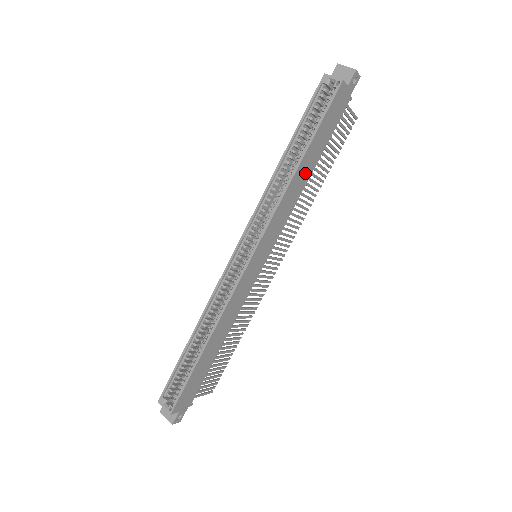
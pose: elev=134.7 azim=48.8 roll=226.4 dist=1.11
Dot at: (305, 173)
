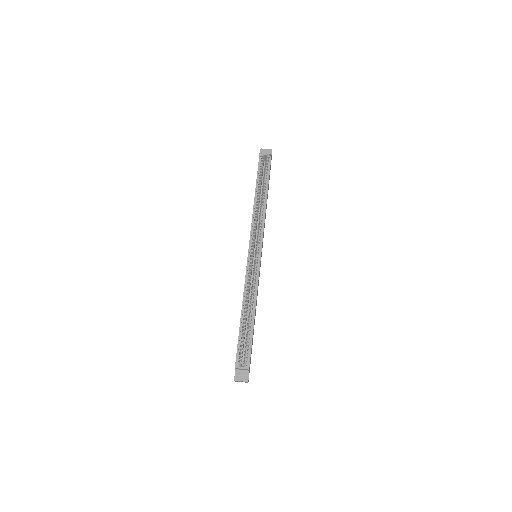
Dot at: occluded
